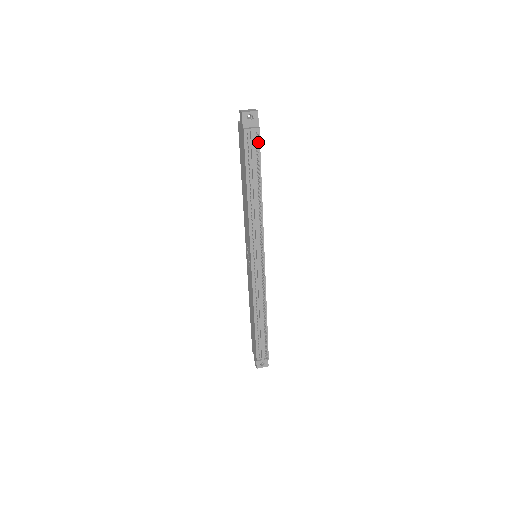
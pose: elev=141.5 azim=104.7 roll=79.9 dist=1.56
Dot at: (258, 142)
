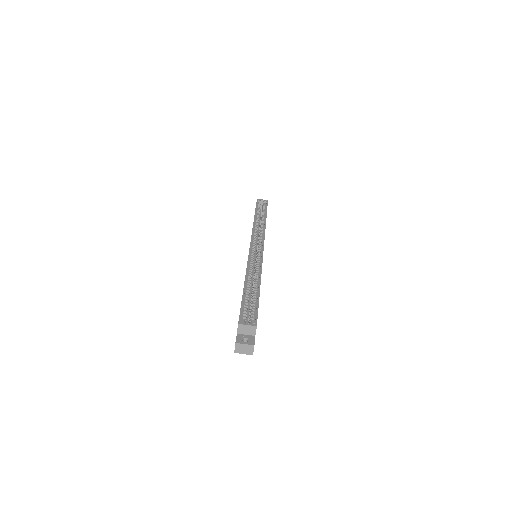
Dot at: occluded
